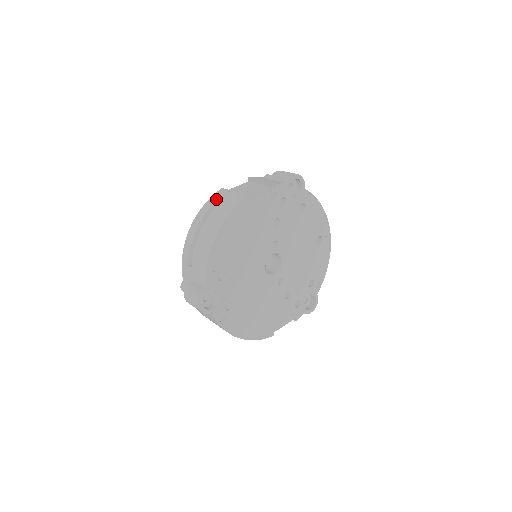
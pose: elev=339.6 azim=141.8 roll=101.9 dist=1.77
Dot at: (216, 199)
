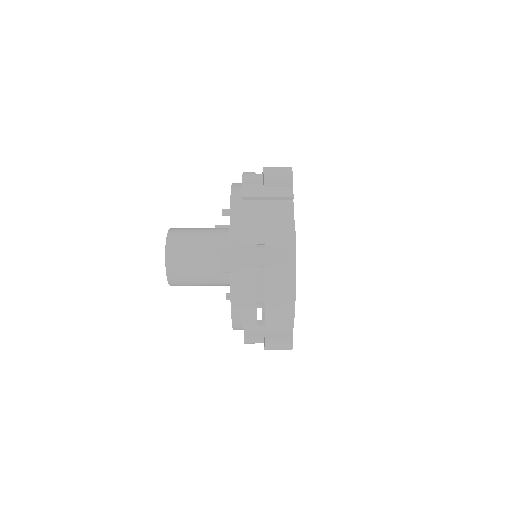
Dot at: (255, 250)
